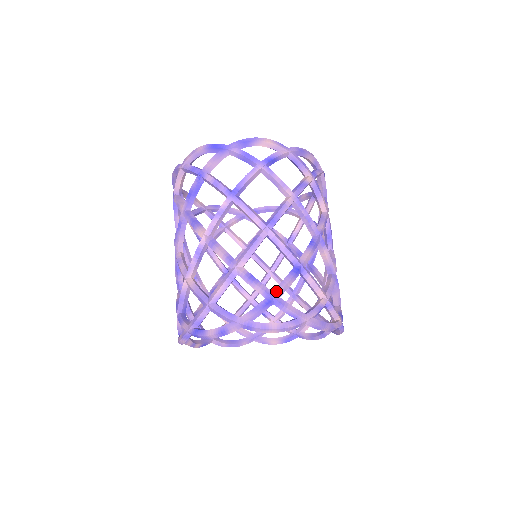
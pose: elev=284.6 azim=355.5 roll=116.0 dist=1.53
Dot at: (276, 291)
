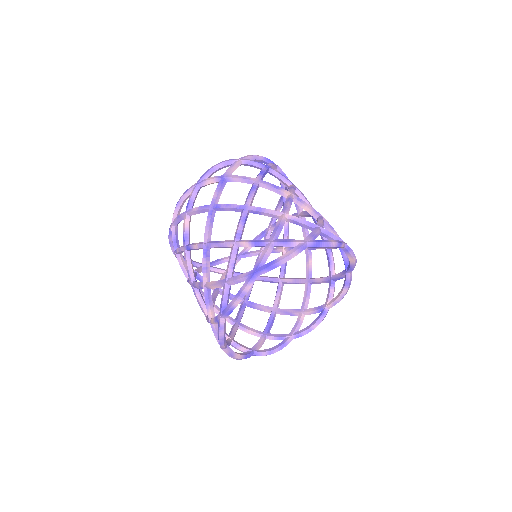
Dot at: occluded
